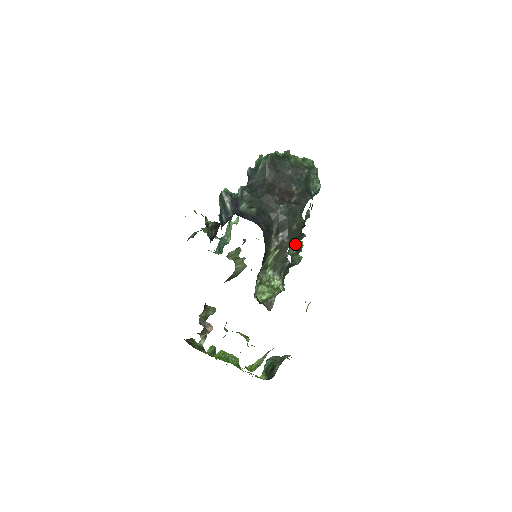
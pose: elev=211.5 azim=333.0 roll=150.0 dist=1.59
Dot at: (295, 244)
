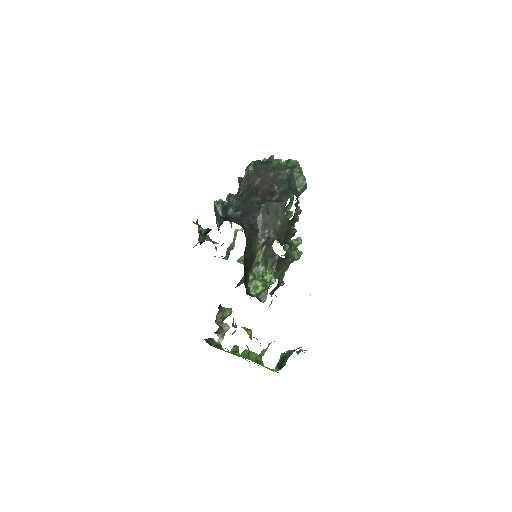
Dot at: (285, 239)
